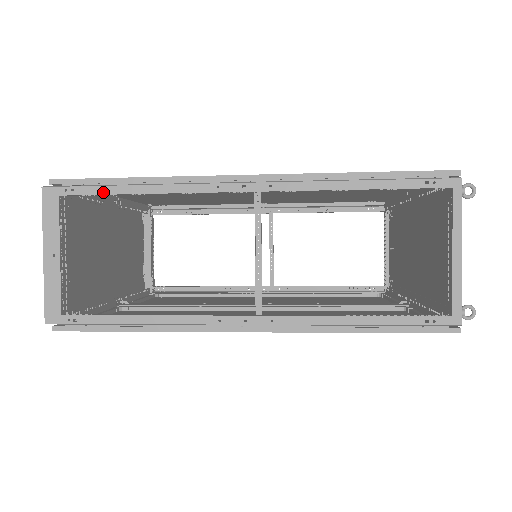
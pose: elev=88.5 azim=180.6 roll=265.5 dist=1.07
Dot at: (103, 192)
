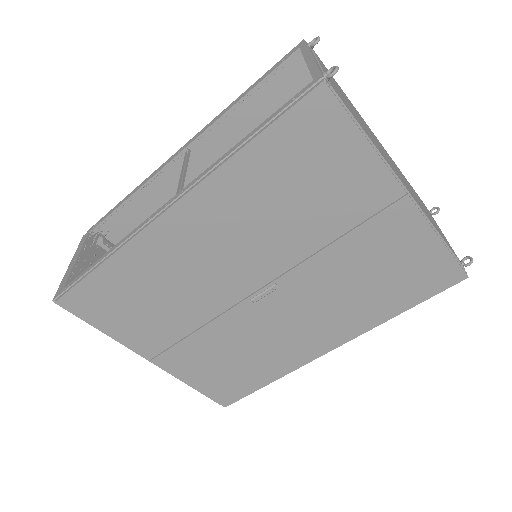
Dot at: (109, 214)
